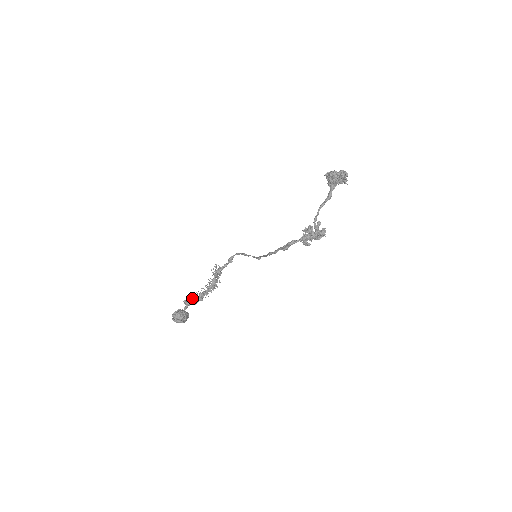
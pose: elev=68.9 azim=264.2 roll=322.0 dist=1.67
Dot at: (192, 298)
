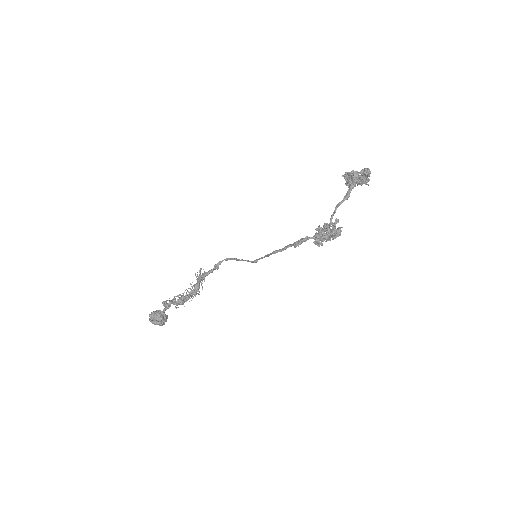
Dot at: (173, 299)
